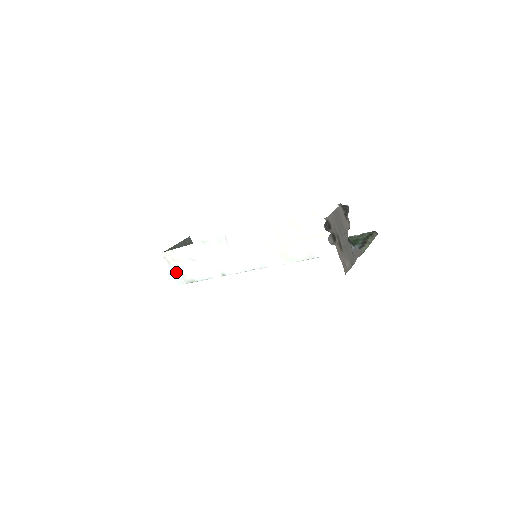
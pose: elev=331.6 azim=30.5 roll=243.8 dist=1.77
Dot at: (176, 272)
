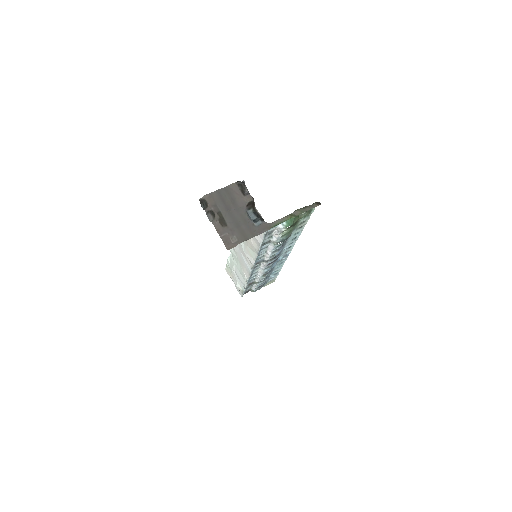
Dot at: (235, 285)
